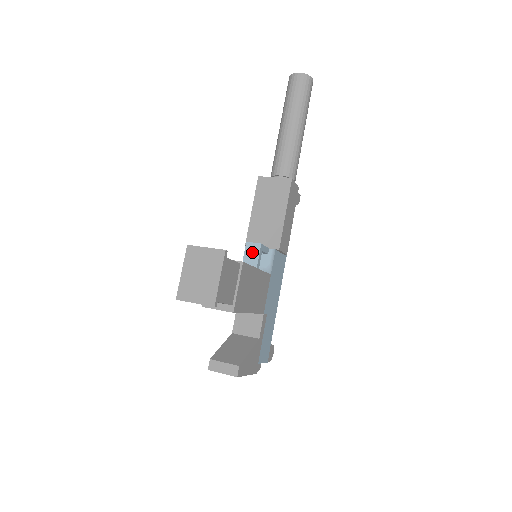
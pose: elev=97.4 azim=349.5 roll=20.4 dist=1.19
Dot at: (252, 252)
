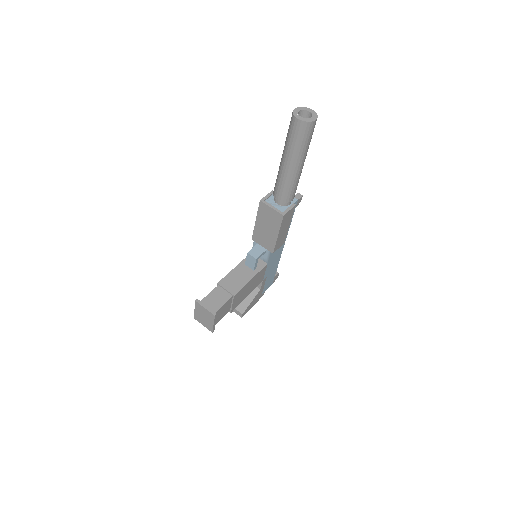
Dot at: (251, 260)
